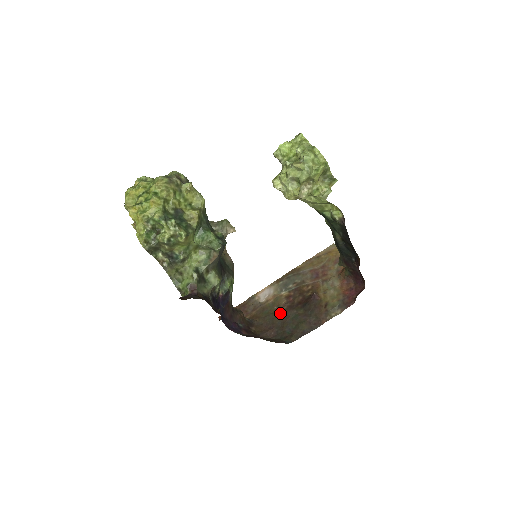
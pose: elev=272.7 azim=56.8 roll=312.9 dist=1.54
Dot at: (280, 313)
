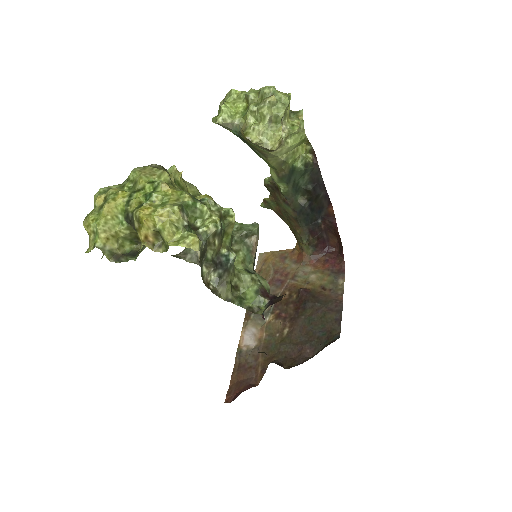
Dot at: (290, 332)
